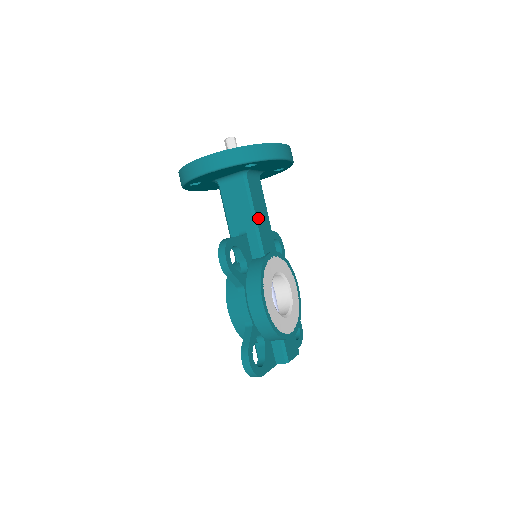
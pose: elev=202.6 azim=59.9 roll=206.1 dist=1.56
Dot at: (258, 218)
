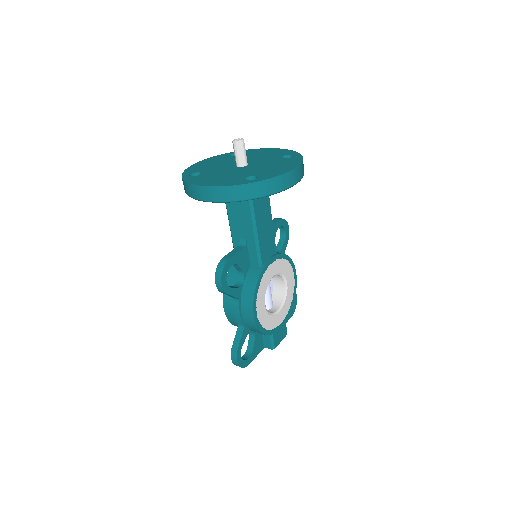
Dot at: (259, 231)
